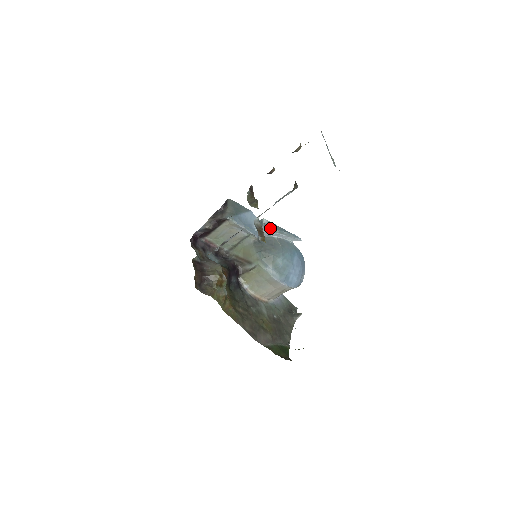
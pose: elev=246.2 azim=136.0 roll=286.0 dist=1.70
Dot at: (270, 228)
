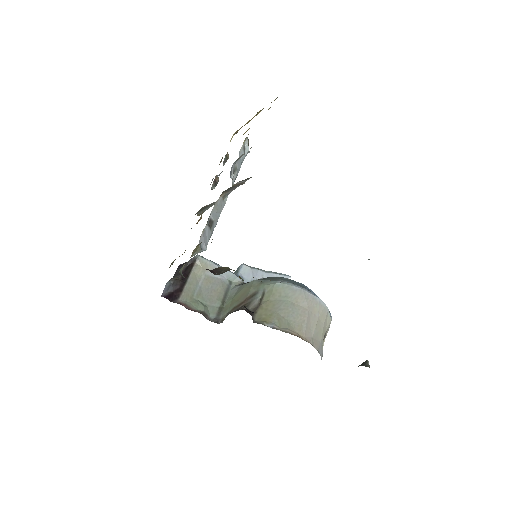
Dot at: (249, 266)
